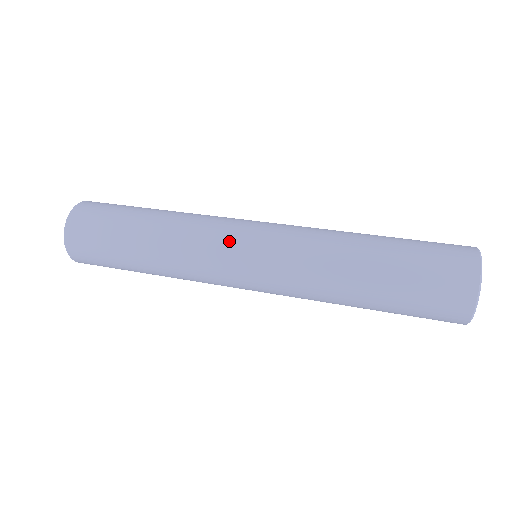
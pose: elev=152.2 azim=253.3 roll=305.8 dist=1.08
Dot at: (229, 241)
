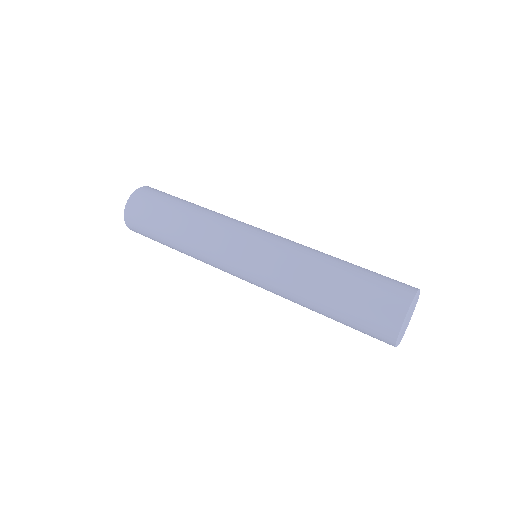
Dot at: (232, 248)
